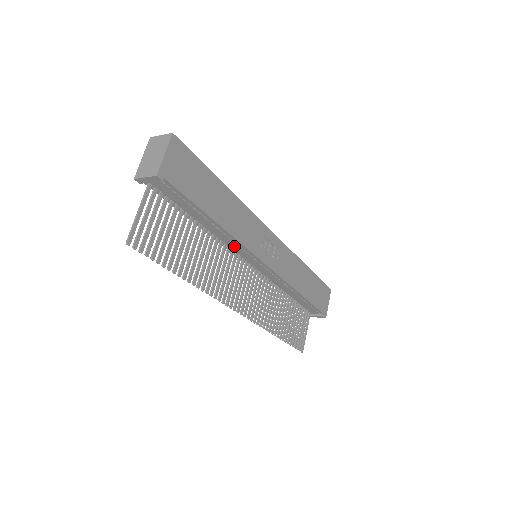
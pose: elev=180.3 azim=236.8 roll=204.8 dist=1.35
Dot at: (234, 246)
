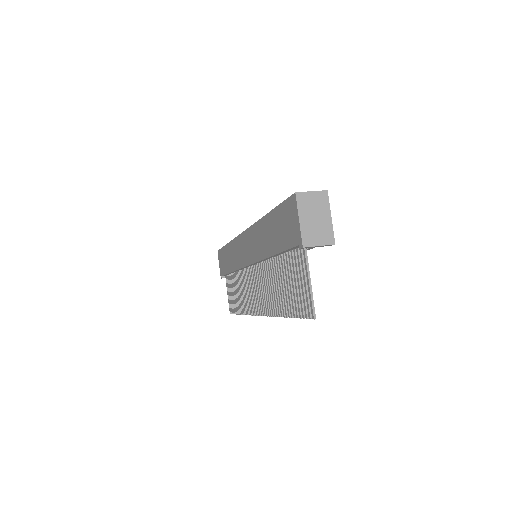
Dot at: occluded
